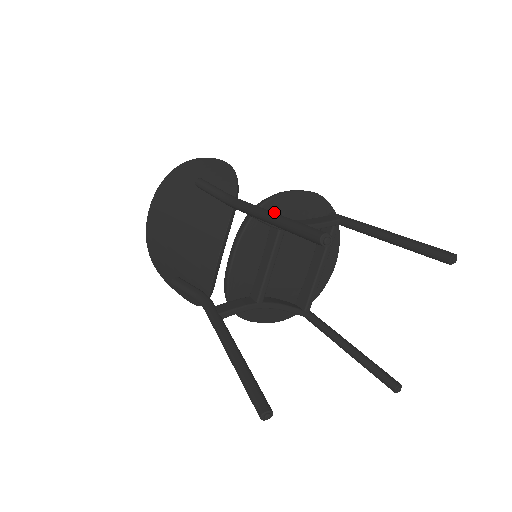
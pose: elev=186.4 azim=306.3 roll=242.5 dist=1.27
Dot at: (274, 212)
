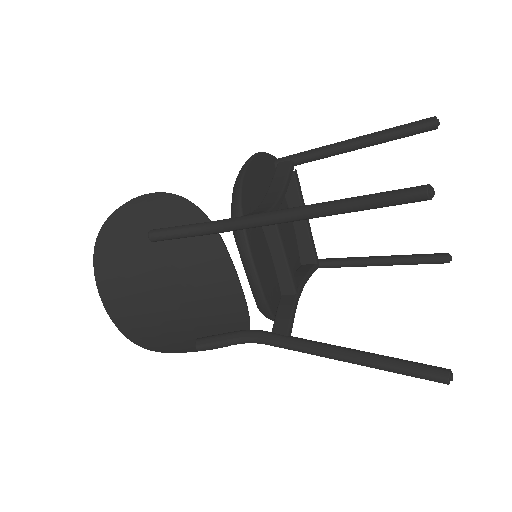
Dot at: (251, 203)
